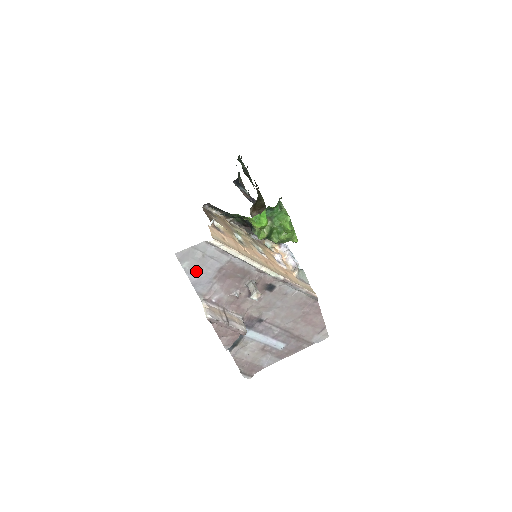
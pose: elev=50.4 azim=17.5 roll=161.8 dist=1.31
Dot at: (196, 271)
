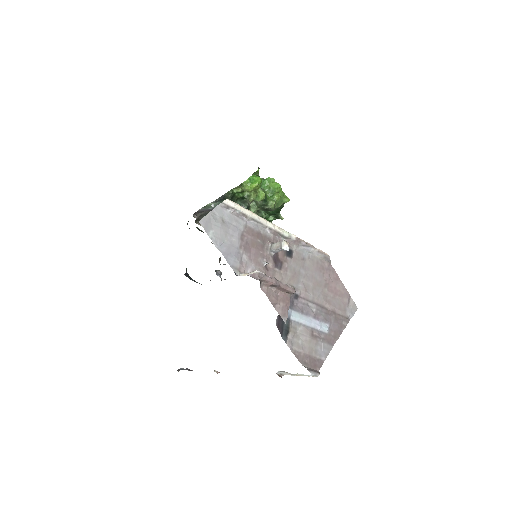
Dot at: (222, 241)
